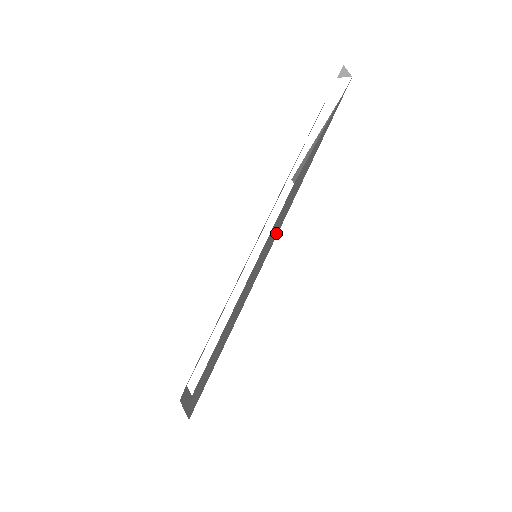
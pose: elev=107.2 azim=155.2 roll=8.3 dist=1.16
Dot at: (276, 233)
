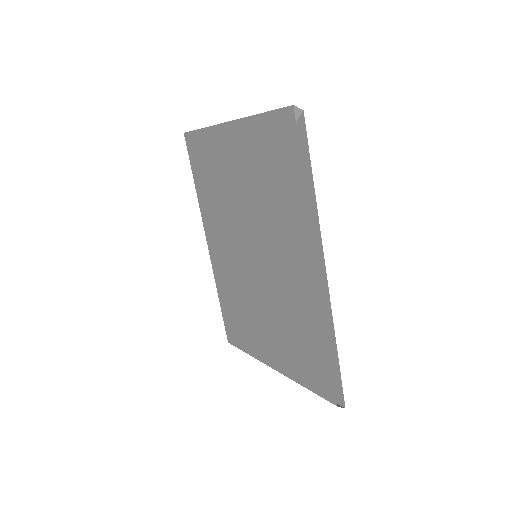
Dot at: occluded
